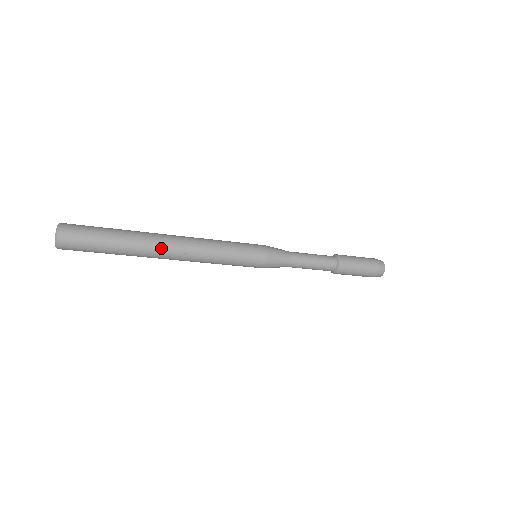
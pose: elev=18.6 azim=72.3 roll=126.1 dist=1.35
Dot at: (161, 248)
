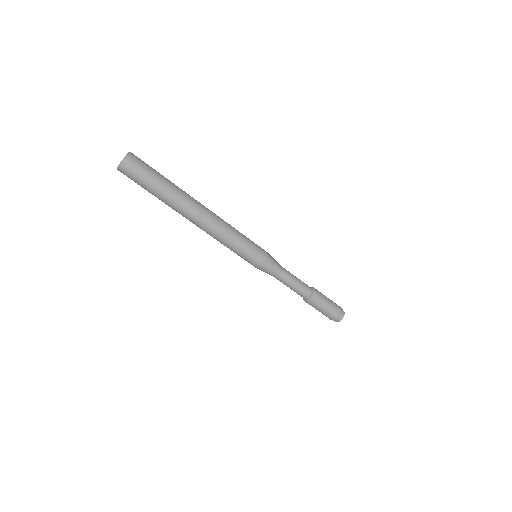
Dot at: (197, 201)
